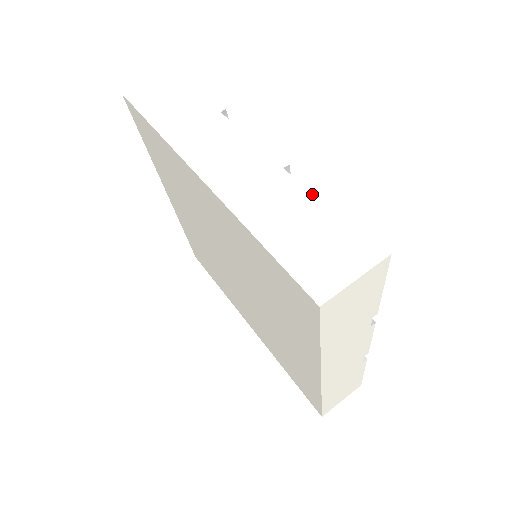
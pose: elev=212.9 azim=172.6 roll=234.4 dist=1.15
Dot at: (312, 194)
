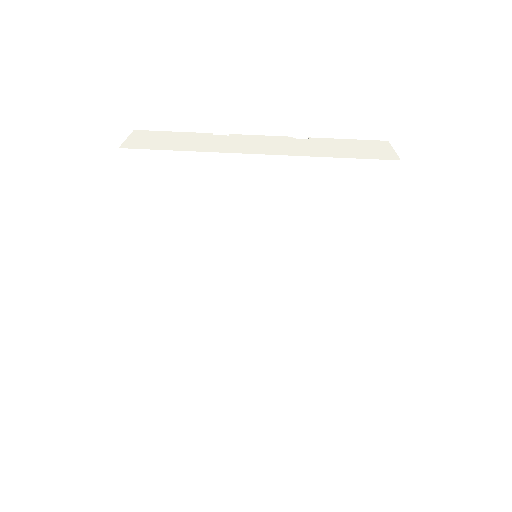
Dot at: (324, 140)
